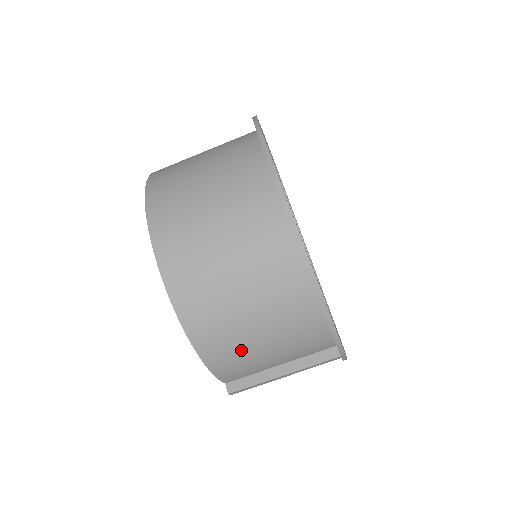
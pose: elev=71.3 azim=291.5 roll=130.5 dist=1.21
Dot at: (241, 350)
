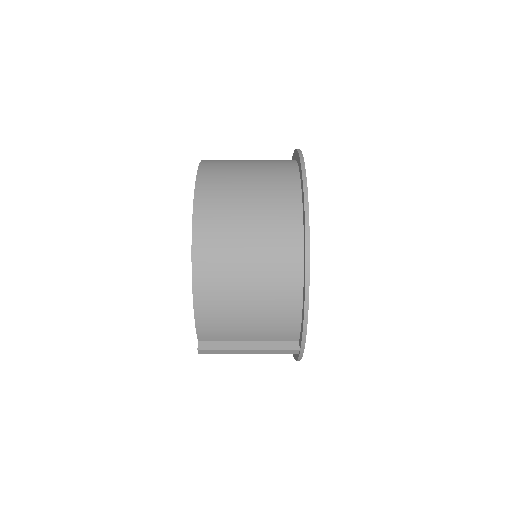
Dot at: (227, 310)
